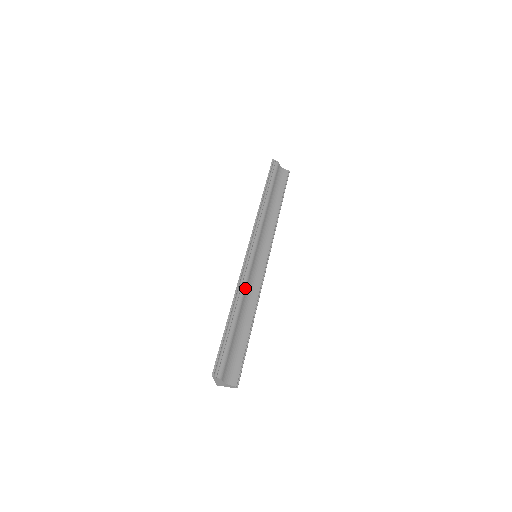
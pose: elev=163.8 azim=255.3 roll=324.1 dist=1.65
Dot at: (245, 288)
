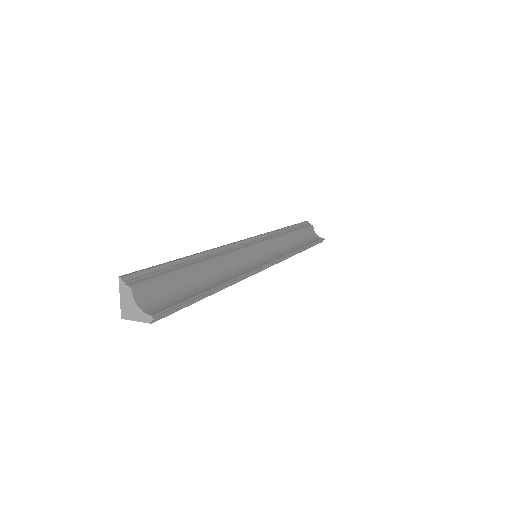
Dot at: (226, 256)
